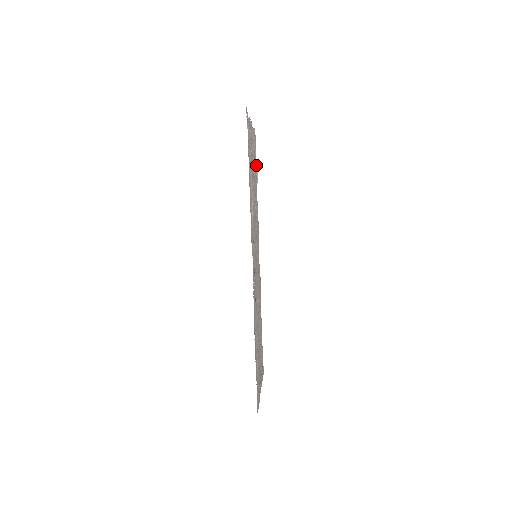
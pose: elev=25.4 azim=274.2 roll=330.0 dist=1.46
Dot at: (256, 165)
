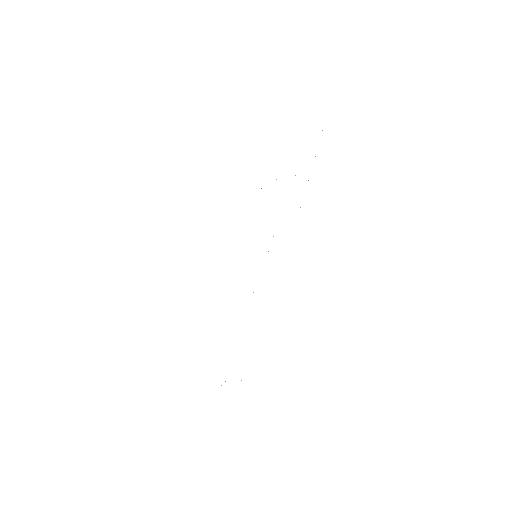
Dot at: occluded
